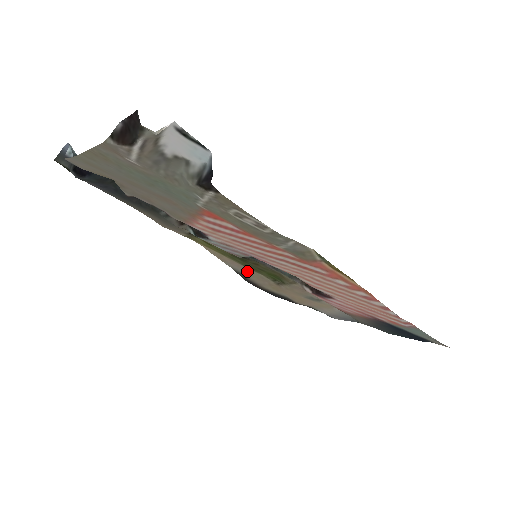
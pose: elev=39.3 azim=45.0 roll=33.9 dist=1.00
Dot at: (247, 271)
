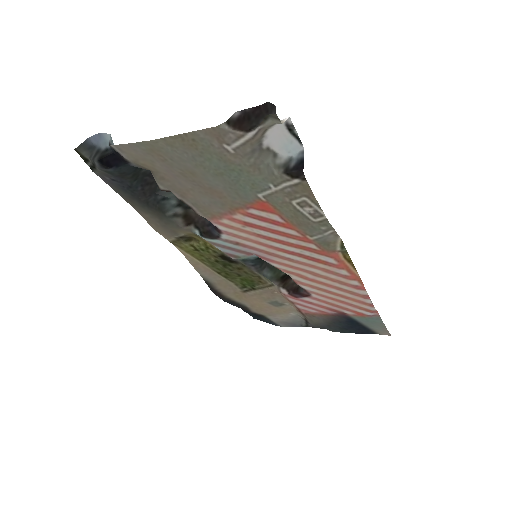
Dot at: (217, 279)
